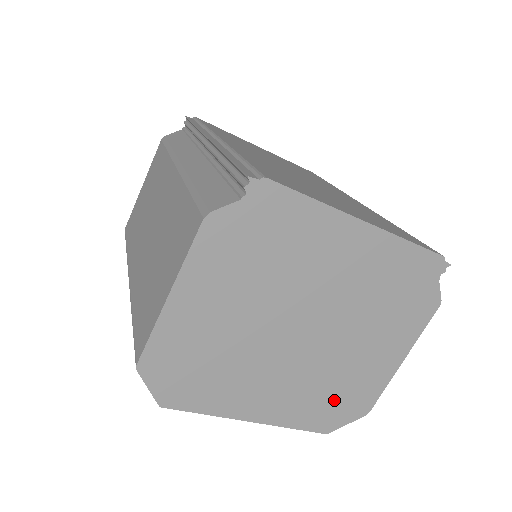
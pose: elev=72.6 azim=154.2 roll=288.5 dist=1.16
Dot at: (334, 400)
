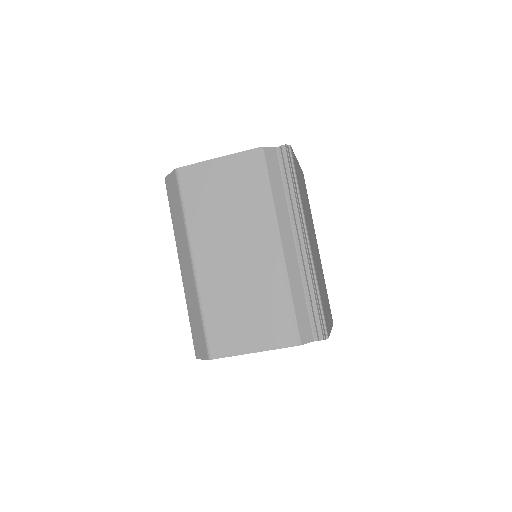
Dot at: occluded
